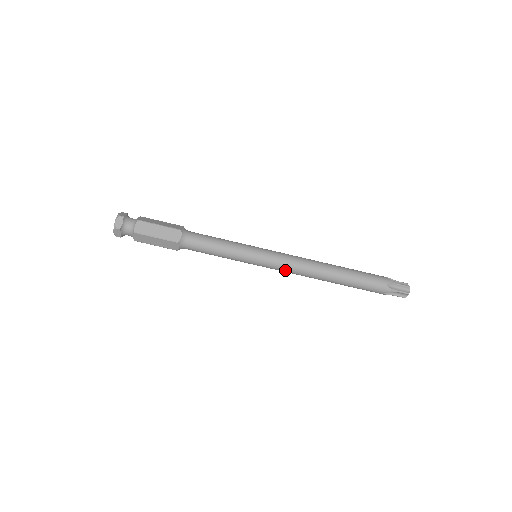
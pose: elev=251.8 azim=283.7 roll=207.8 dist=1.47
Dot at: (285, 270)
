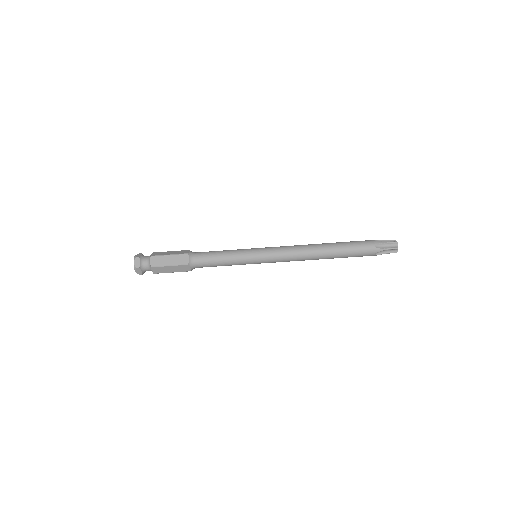
Dot at: (283, 260)
